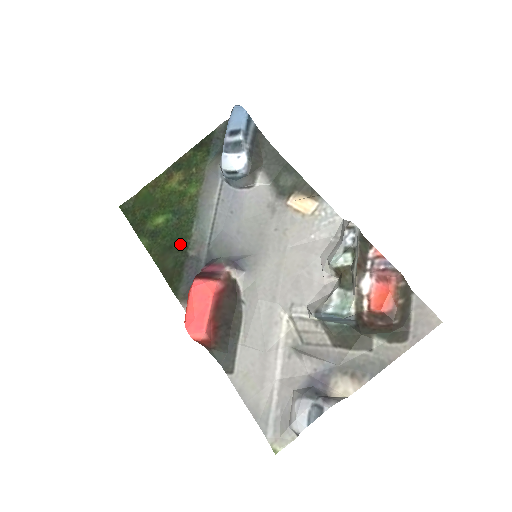
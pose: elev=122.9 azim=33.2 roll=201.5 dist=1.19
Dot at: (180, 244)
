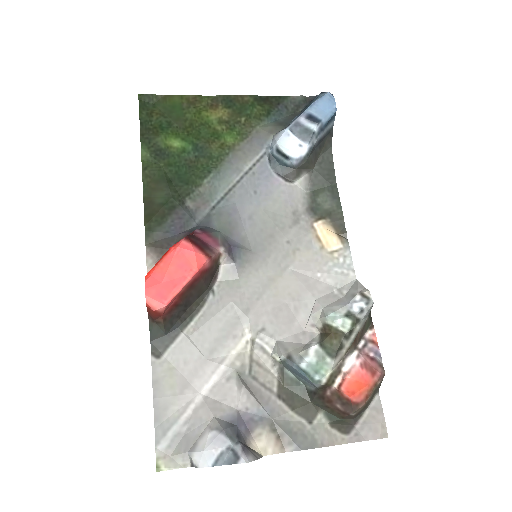
Dot at: (183, 185)
